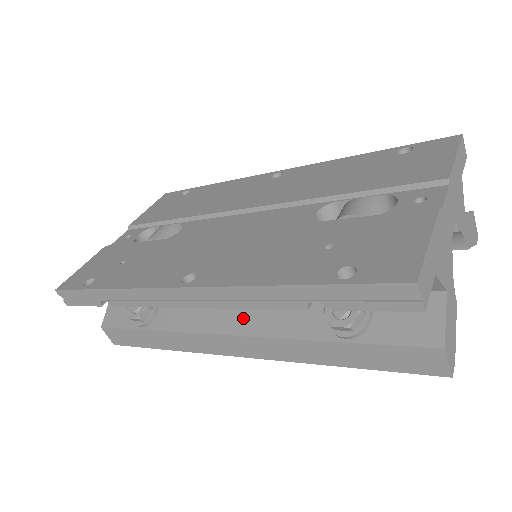
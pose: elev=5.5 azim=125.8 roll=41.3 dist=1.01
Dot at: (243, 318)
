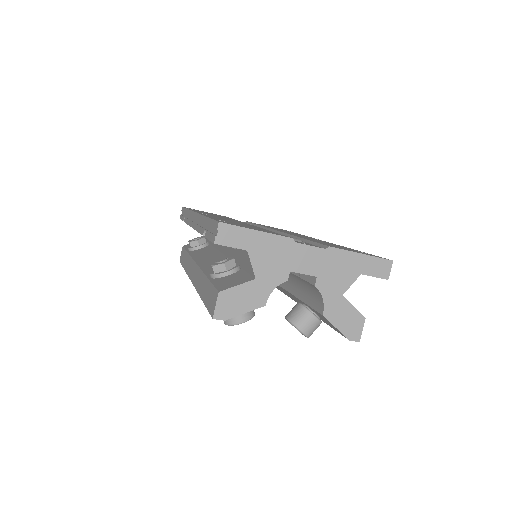
Dot at: (208, 260)
